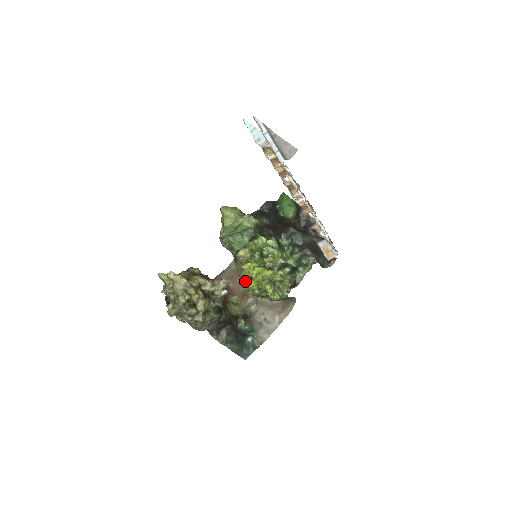
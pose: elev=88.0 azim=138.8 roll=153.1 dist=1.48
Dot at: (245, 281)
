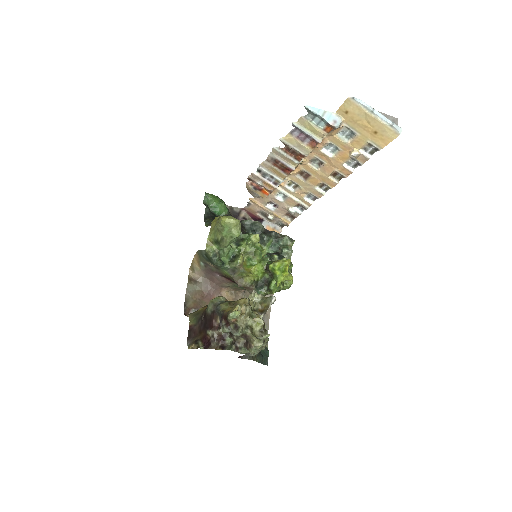
Dot at: (252, 287)
